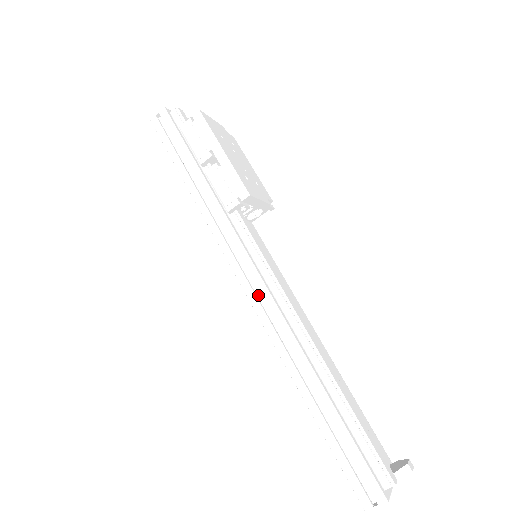
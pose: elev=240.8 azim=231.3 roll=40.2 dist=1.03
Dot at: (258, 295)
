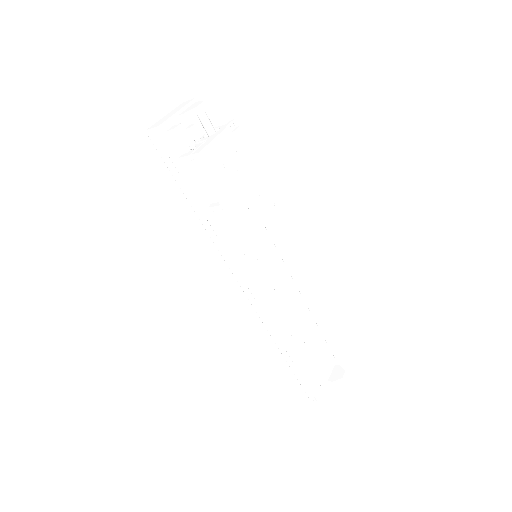
Dot at: occluded
